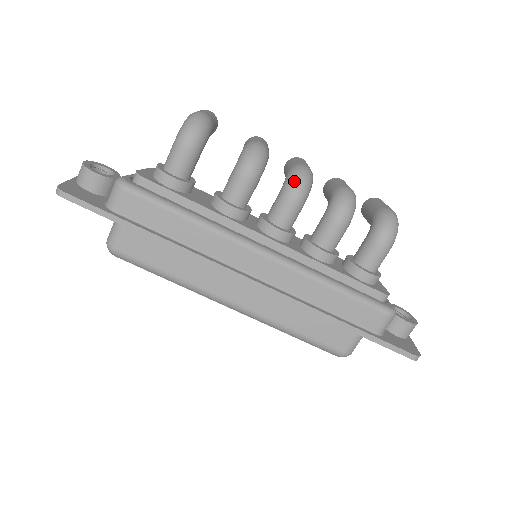
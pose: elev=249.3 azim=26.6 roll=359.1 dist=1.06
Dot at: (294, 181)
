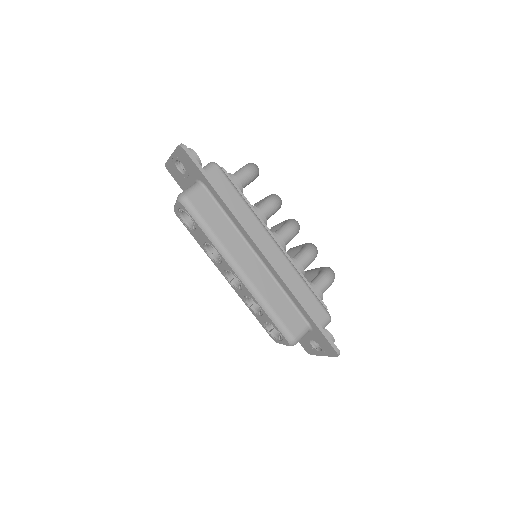
Dot at: (294, 221)
